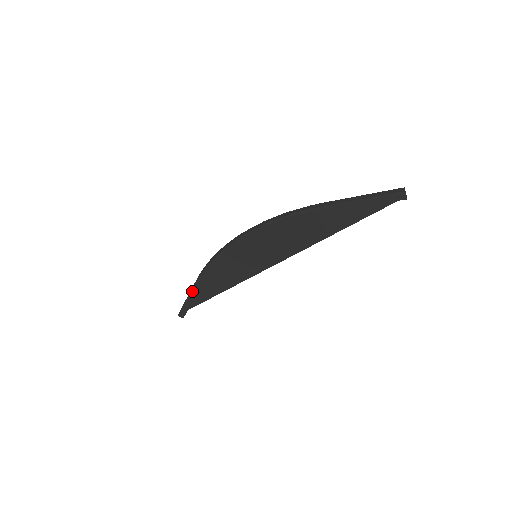
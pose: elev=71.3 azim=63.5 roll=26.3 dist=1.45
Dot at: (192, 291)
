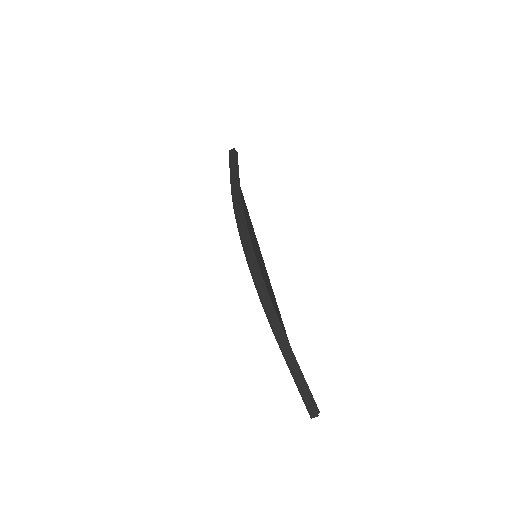
Dot at: (231, 177)
